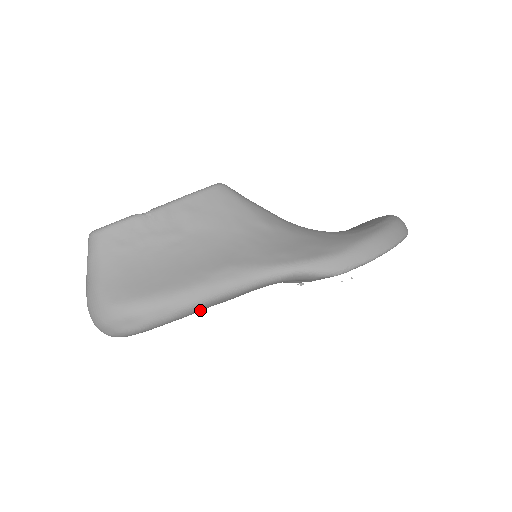
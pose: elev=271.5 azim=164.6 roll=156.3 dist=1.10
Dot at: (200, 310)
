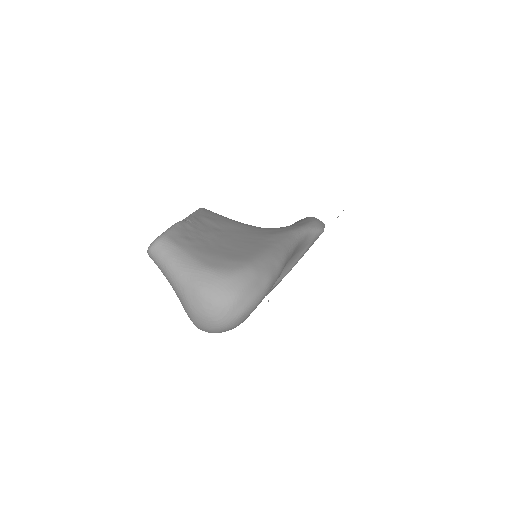
Dot at: occluded
